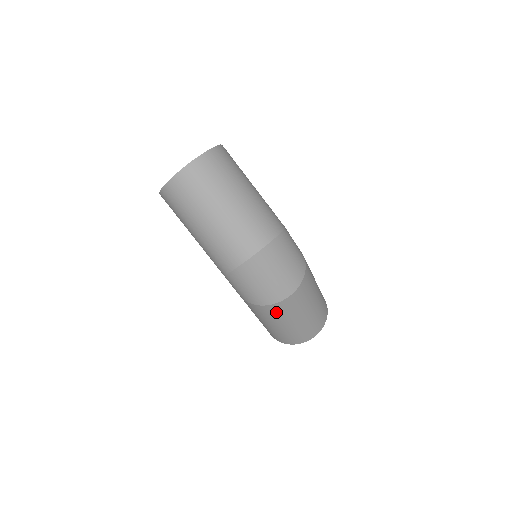
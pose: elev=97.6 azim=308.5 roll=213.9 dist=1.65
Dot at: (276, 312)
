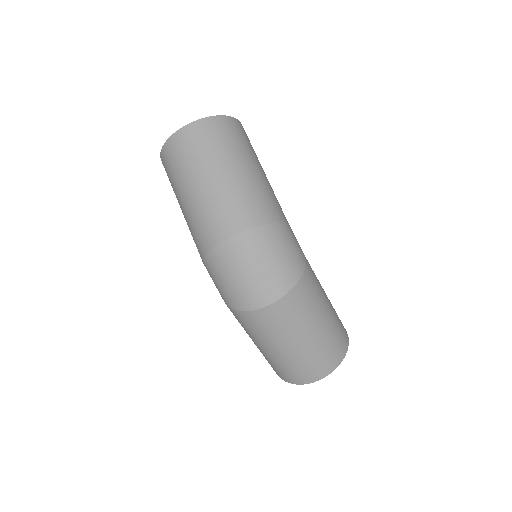
Dot at: (255, 325)
